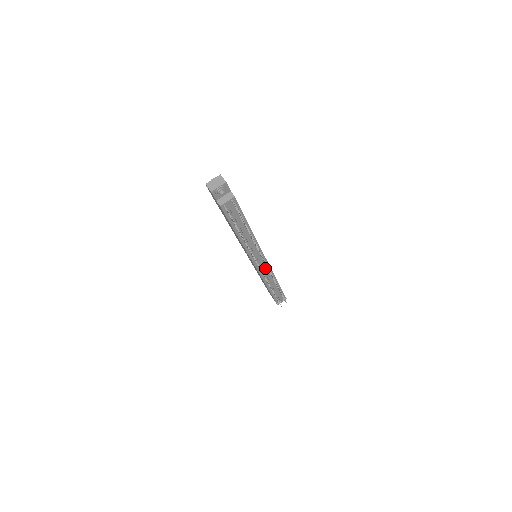
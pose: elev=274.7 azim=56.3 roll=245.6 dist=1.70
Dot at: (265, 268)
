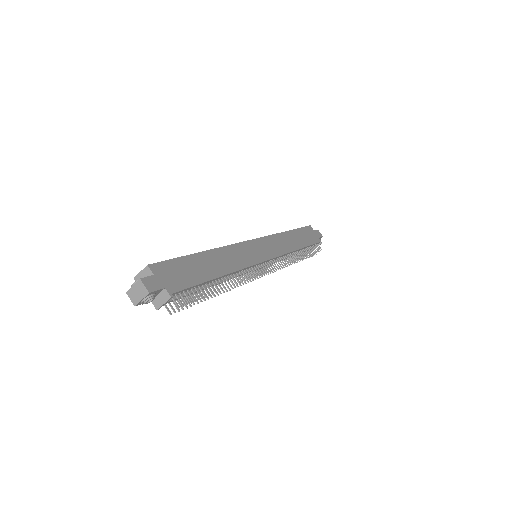
Dot at: (273, 260)
